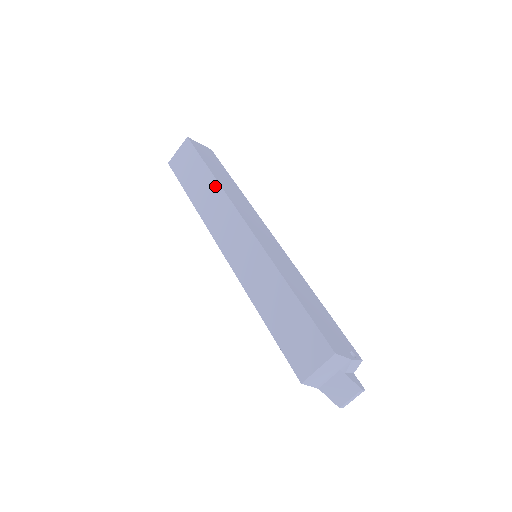
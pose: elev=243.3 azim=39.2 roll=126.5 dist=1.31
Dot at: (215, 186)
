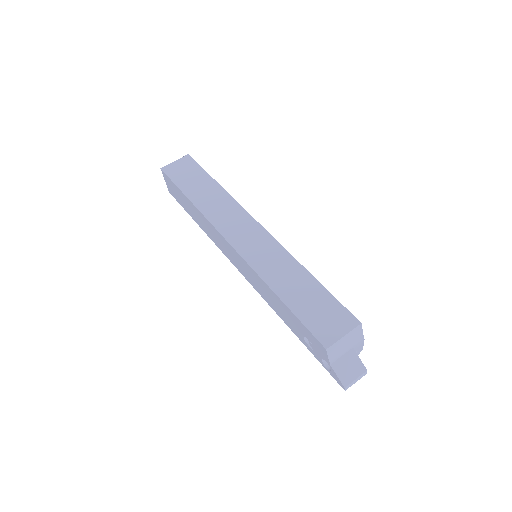
Dot at: (222, 192)
